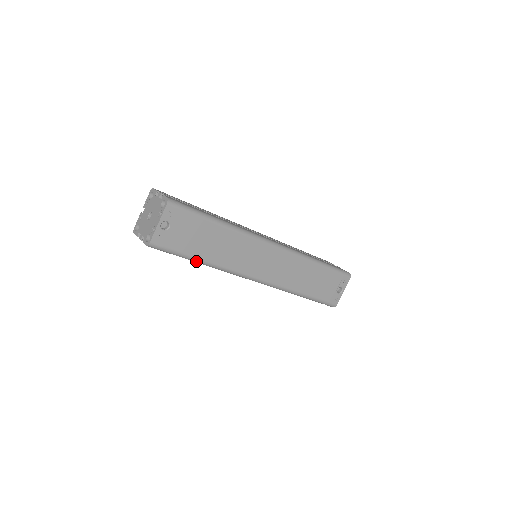
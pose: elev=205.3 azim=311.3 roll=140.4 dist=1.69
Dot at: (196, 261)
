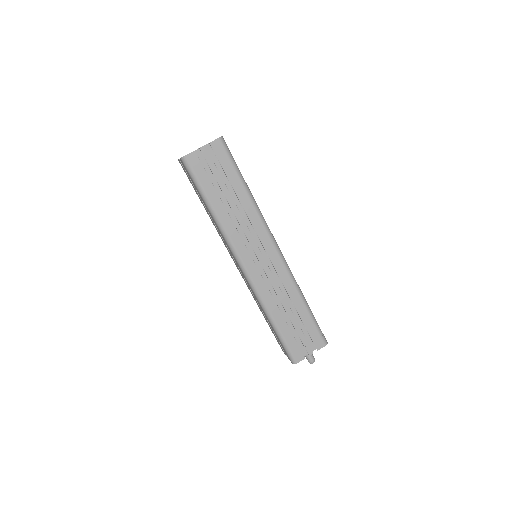
Dot at: (245, 183)
